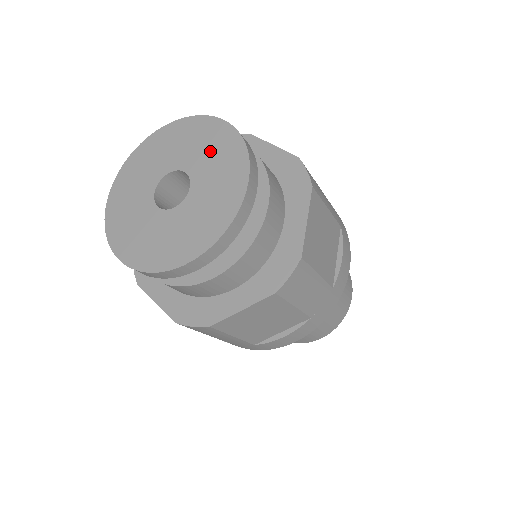
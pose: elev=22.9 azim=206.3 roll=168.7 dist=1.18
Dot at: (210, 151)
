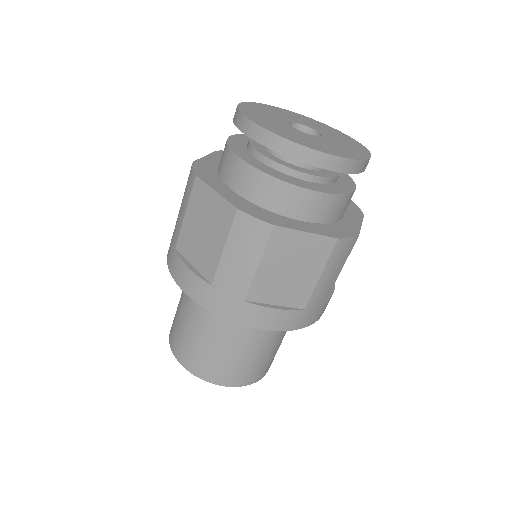
Dot at: (337, 135)
